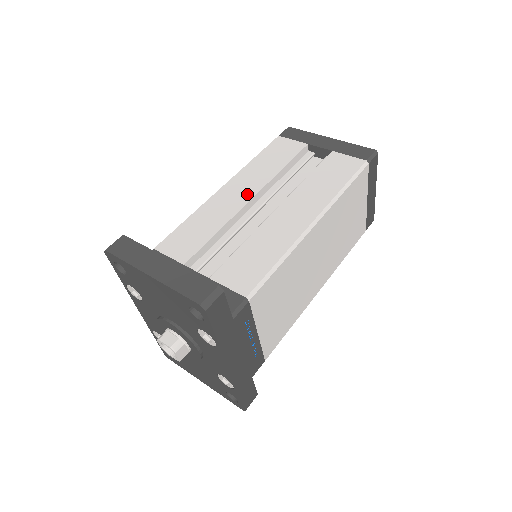
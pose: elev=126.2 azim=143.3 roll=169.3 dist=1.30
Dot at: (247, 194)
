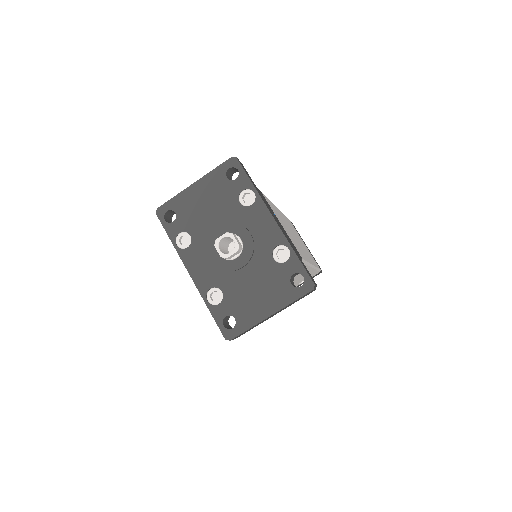
Dot at: occluded
